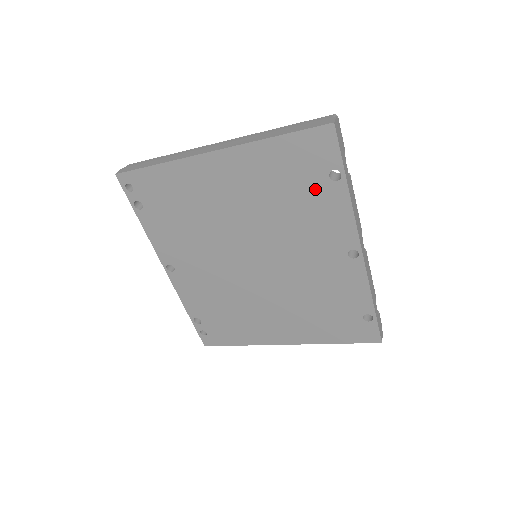
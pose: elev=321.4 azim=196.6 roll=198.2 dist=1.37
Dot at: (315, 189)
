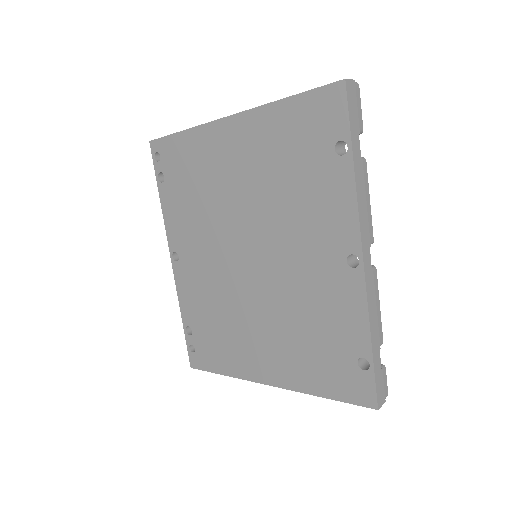
Dot at: (319, 166)
